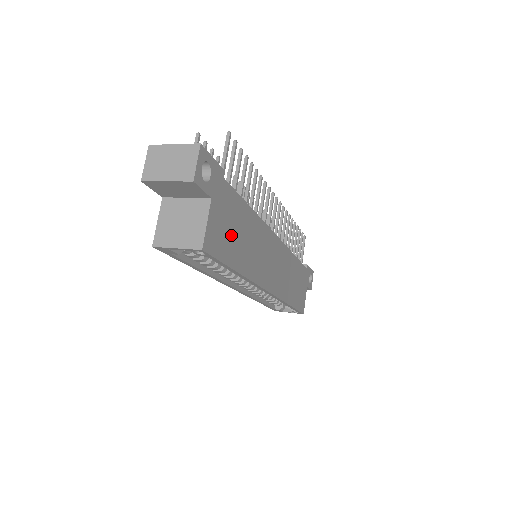
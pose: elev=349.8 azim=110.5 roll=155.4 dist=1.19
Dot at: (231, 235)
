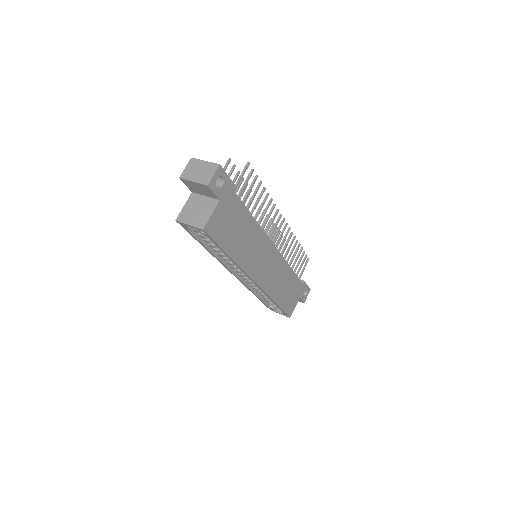
Dot at: (230, 229)
